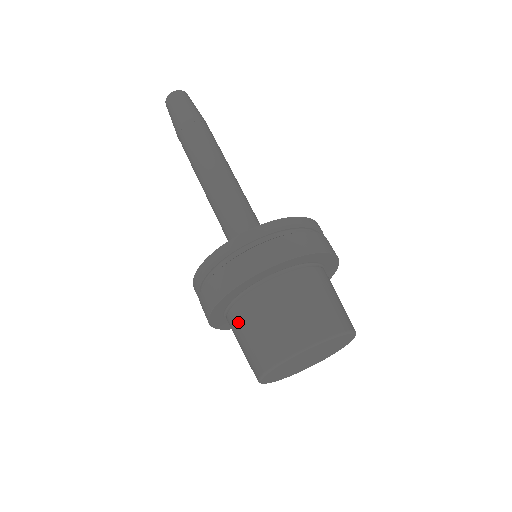
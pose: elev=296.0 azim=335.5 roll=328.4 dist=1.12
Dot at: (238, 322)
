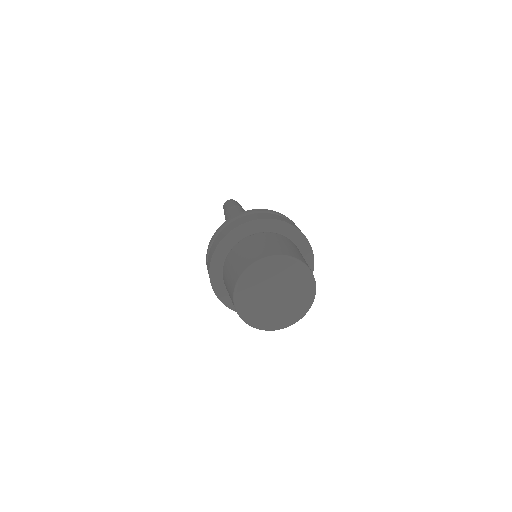
Dot at: (229, 261)
